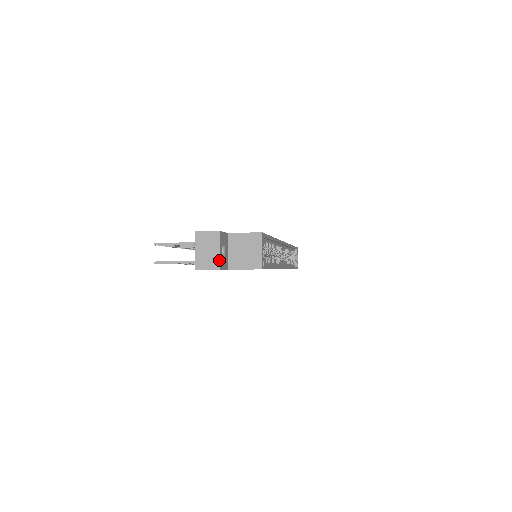
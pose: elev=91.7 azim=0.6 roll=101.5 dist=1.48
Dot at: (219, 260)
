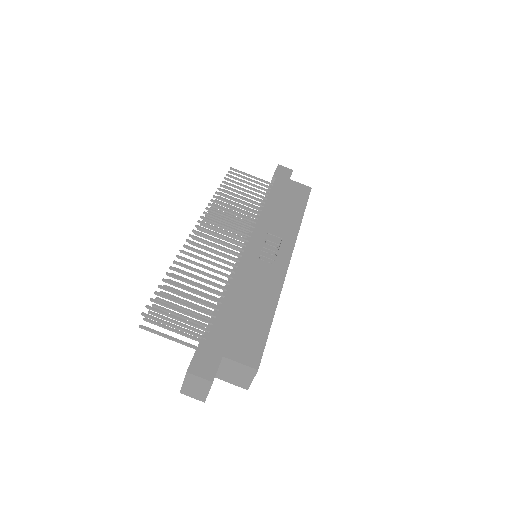
Dot at: occluded
